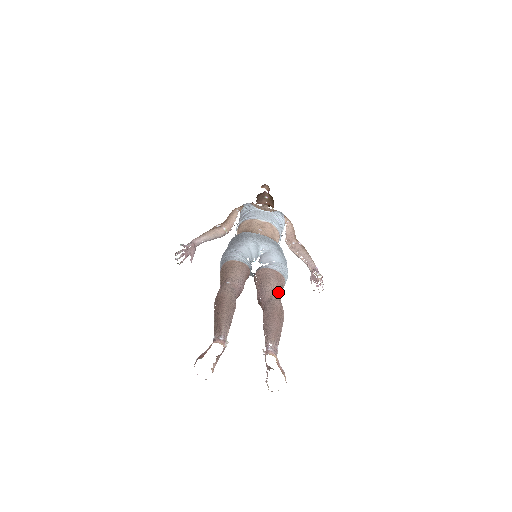
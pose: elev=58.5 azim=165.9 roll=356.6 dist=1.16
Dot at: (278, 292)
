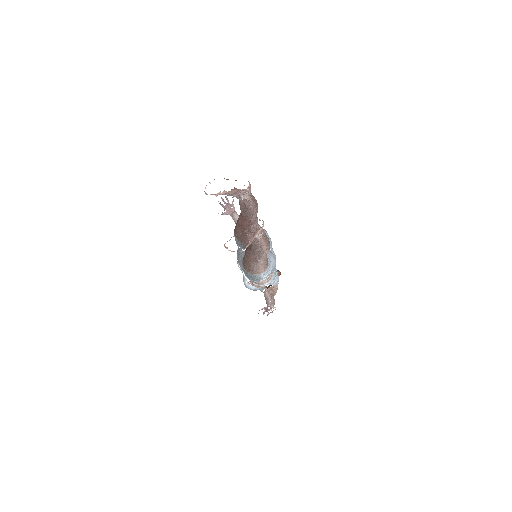
Dot at: (265, 256)
